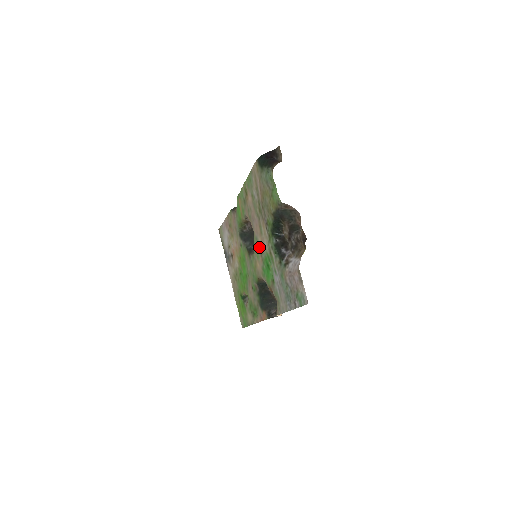
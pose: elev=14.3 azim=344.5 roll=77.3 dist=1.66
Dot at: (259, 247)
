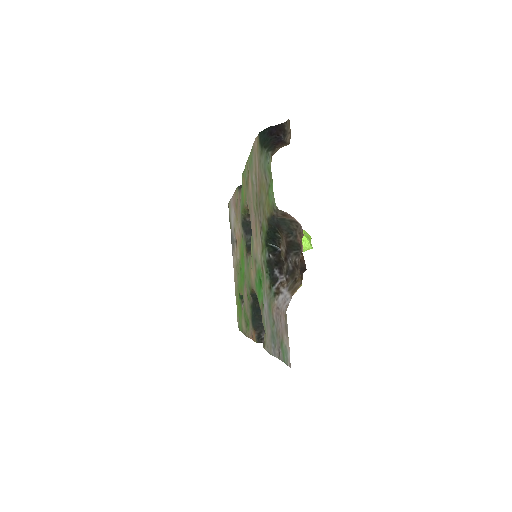
Dot at: (254, 252)
